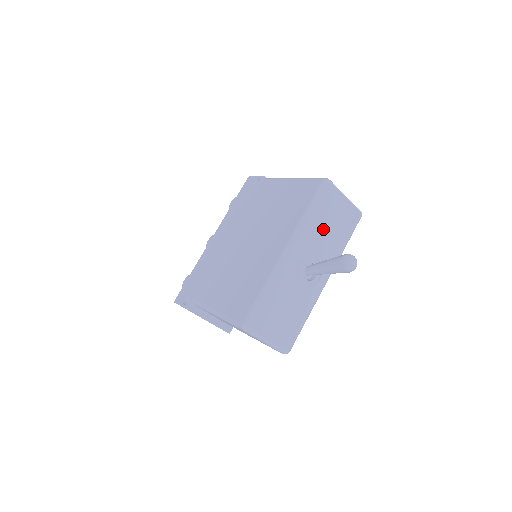
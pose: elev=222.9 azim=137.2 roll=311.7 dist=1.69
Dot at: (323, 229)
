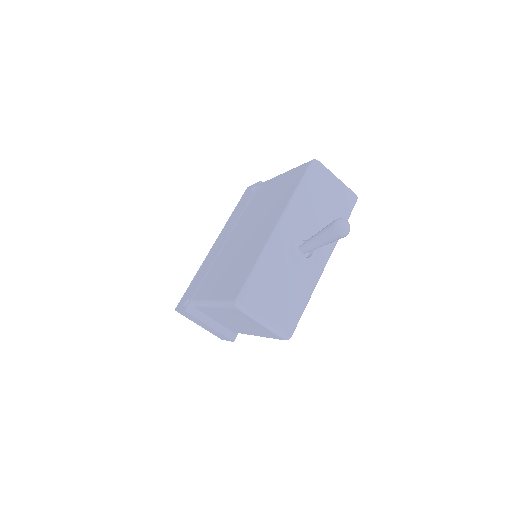
Dot at: (316, 208)
